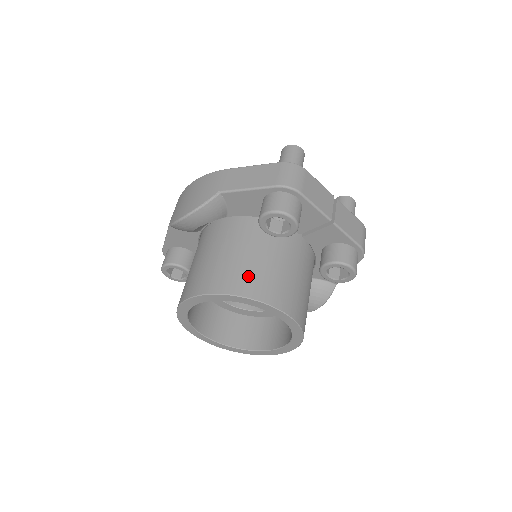
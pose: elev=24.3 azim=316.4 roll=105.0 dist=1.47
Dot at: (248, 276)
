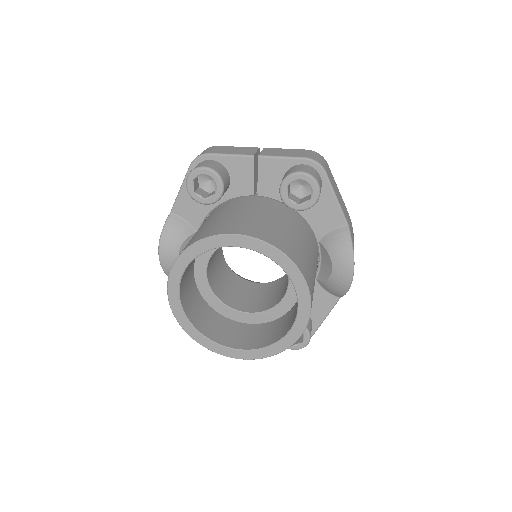
Dot at: (196, 236)
